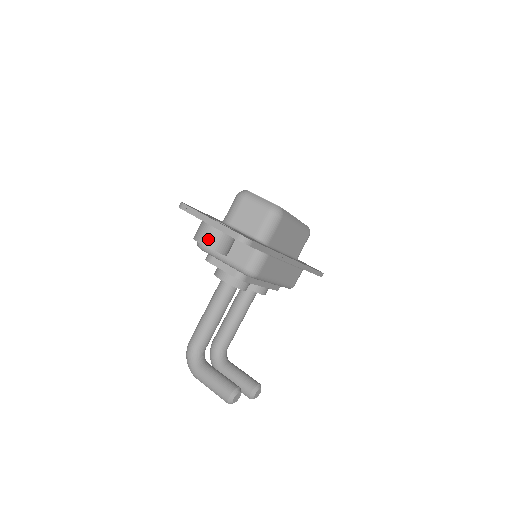
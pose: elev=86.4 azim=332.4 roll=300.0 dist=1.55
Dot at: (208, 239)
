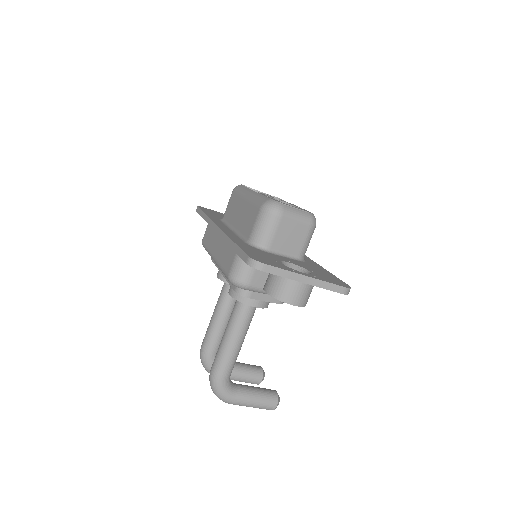
Dot at: (303, 298)
